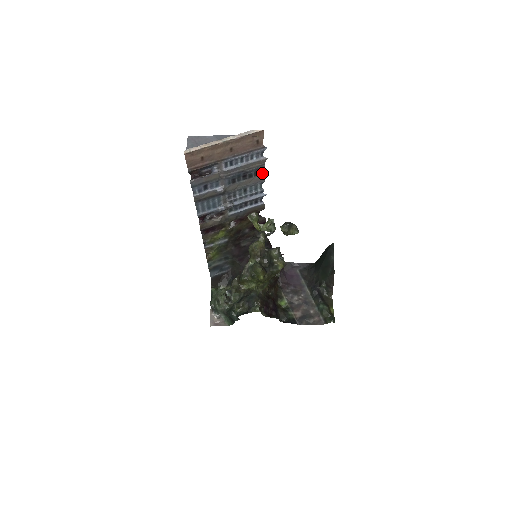
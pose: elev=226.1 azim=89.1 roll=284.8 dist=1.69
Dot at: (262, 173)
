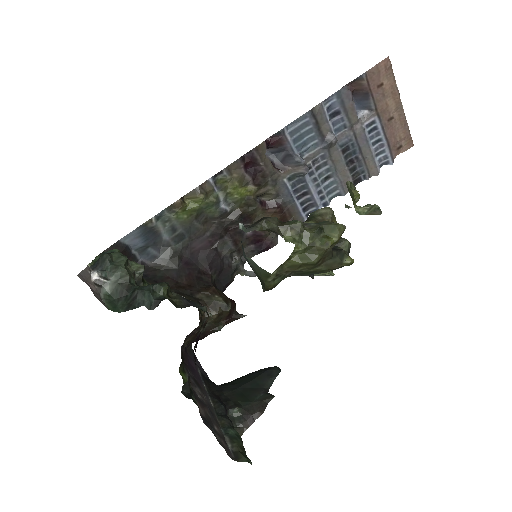
Dot at: (355, 184)
